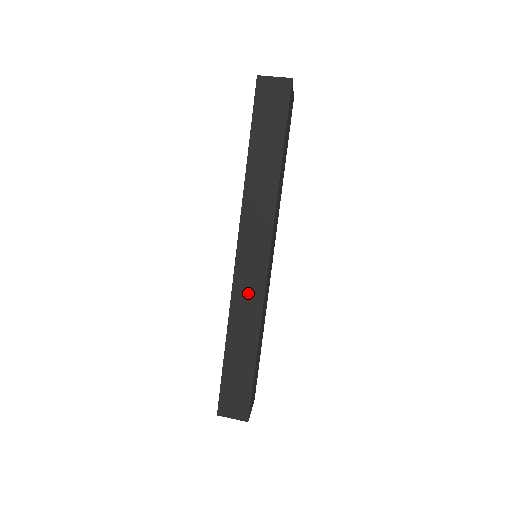
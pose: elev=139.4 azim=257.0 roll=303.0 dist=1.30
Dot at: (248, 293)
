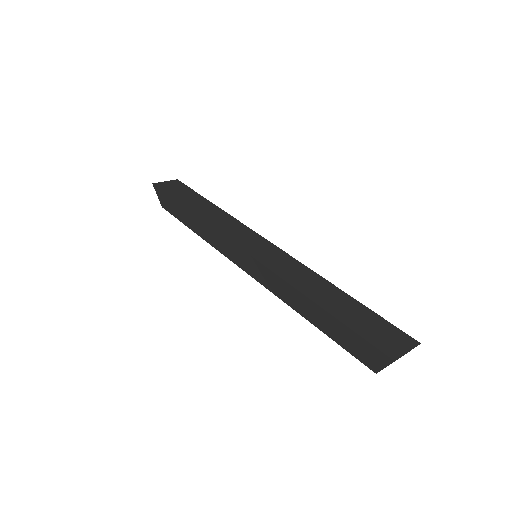
Dot at: (282, 263)
